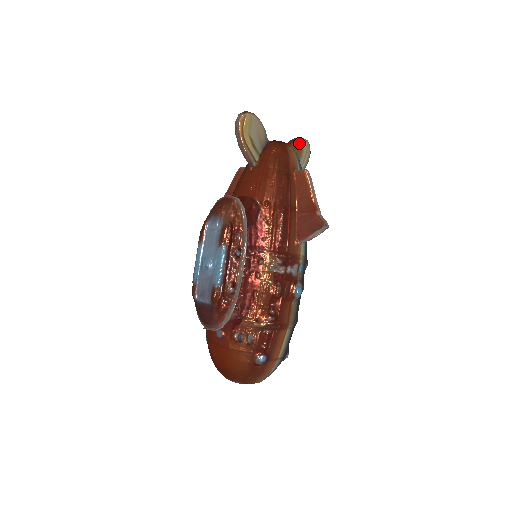
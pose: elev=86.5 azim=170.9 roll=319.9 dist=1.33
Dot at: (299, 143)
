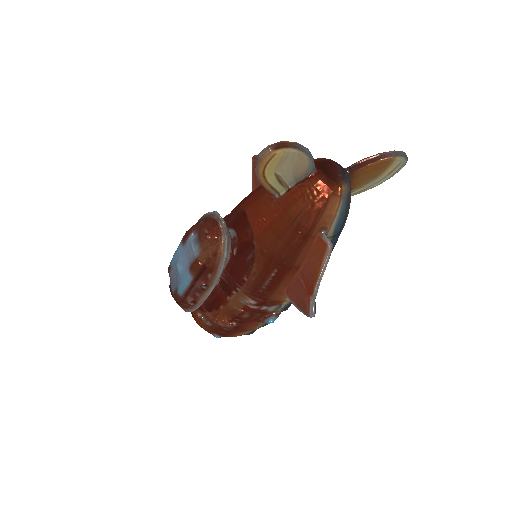
Dot at: (381, 164)
